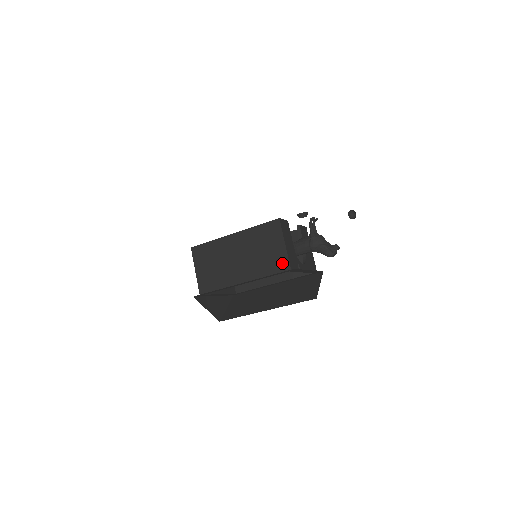
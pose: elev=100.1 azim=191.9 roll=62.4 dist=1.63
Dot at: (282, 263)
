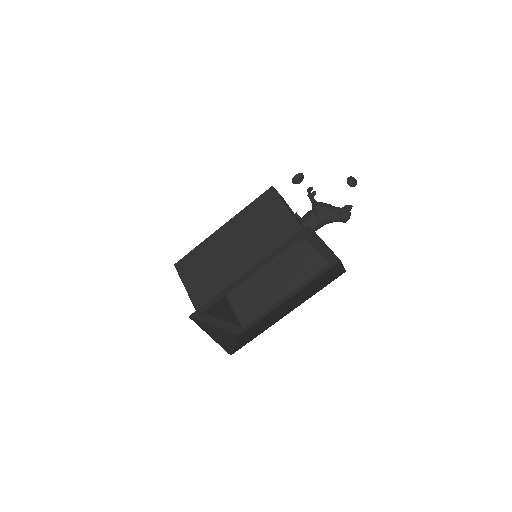
Dot at: (291, 229)
